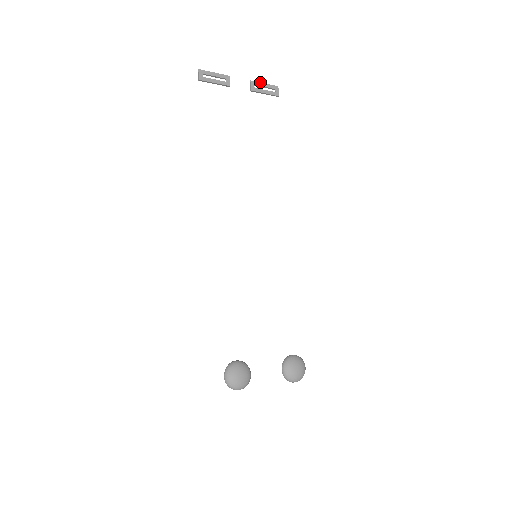
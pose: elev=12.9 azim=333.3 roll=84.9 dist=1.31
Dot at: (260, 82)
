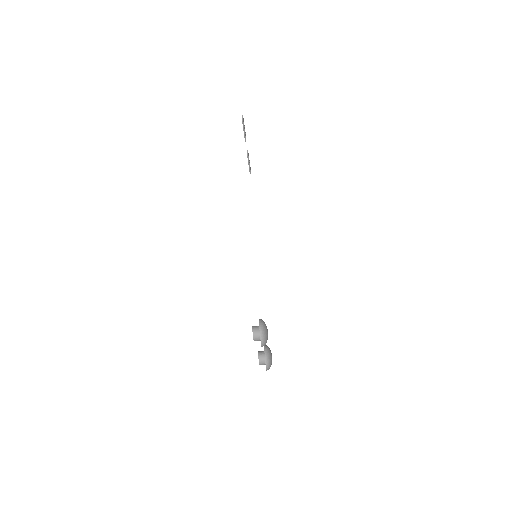
Dot at: occluded
